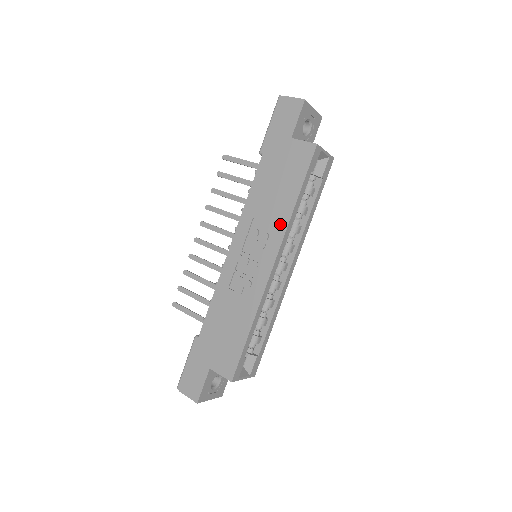
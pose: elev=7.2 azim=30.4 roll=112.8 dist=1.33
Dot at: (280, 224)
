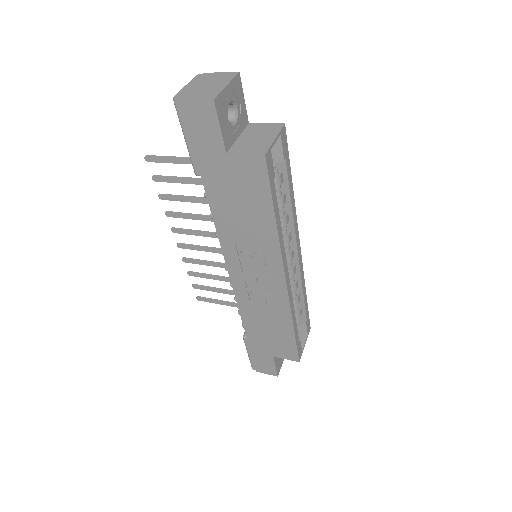
Dot at: (270, 245)
